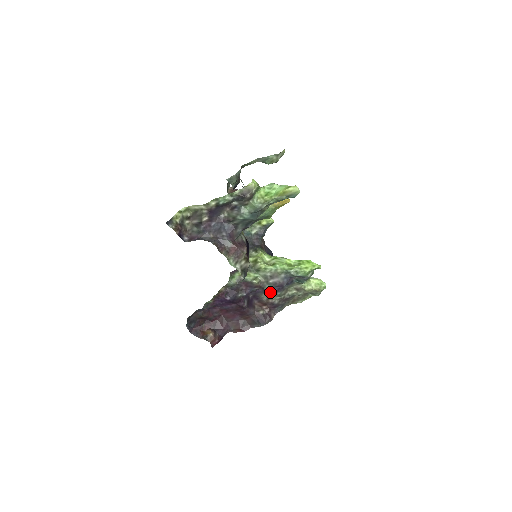
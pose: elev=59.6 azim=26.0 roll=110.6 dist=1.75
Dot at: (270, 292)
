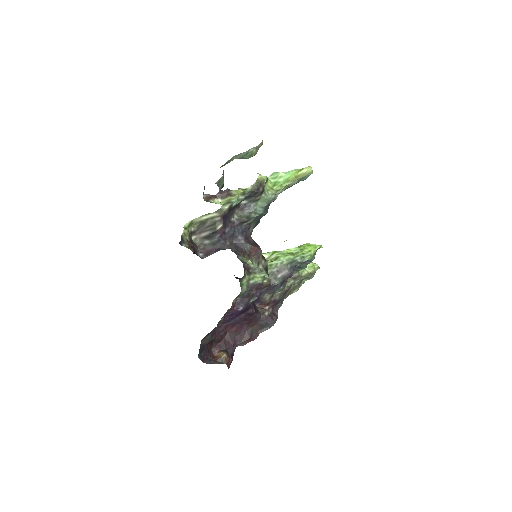
Dot at: (274, 289)
